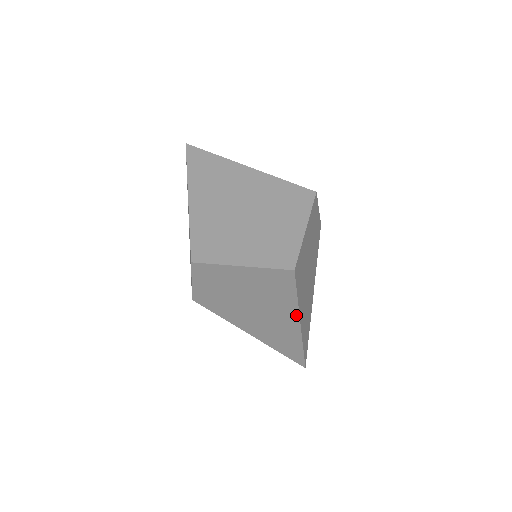
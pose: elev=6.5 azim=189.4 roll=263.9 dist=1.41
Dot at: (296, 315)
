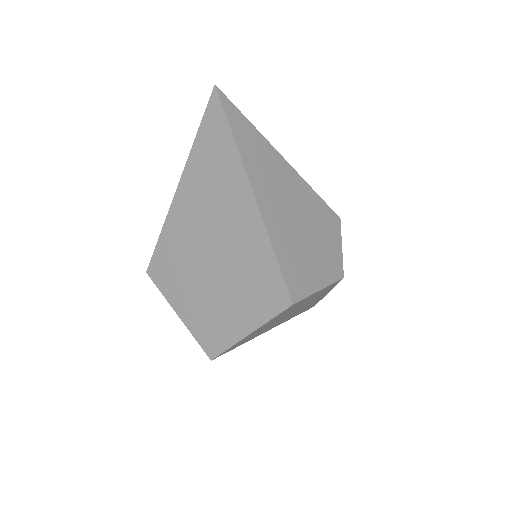
Dot at: occluded
